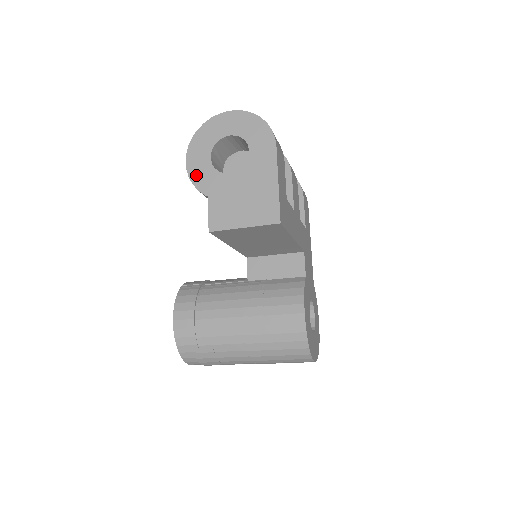
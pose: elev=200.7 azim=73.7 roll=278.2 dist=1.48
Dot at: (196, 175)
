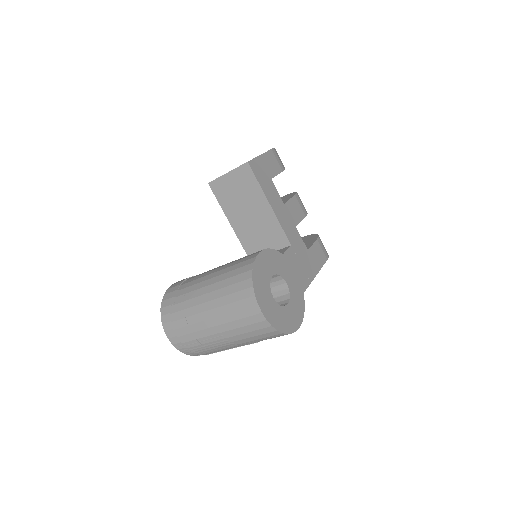
Dot at: occluded
